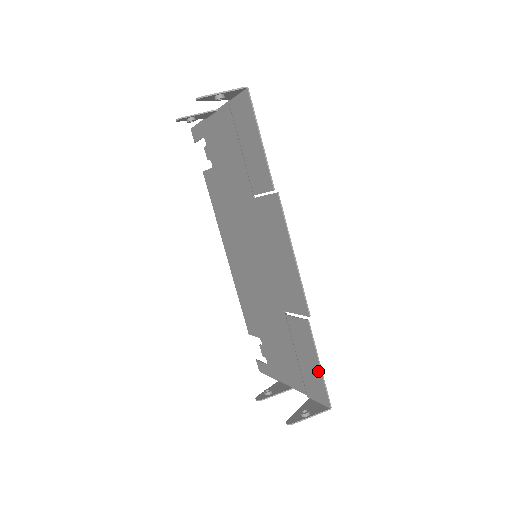
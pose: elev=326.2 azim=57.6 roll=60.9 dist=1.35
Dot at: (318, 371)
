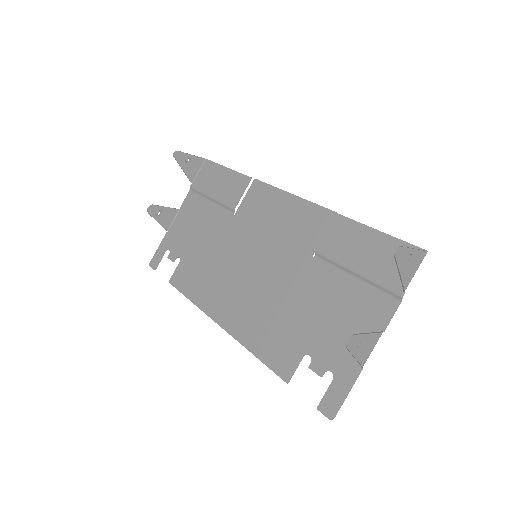
Dot at: (382, 239)
